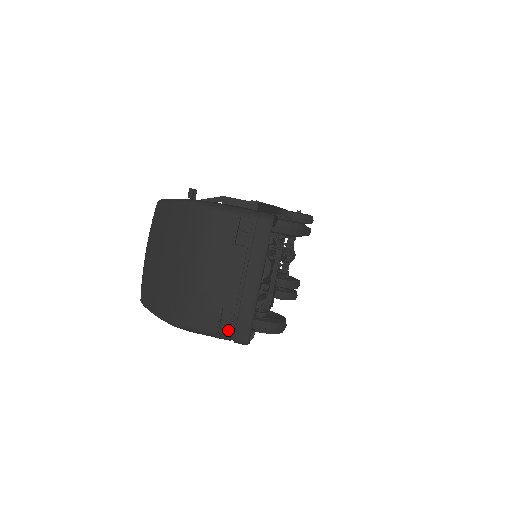
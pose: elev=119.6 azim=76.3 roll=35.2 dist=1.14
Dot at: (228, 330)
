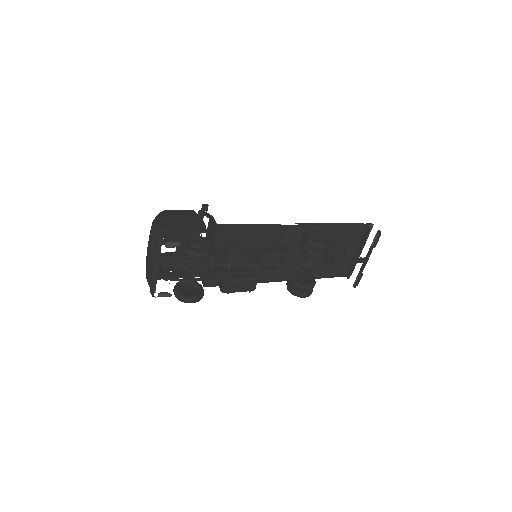
Dot at: occluded
